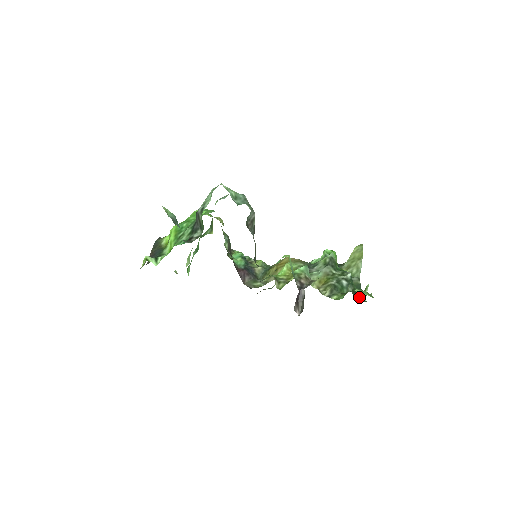
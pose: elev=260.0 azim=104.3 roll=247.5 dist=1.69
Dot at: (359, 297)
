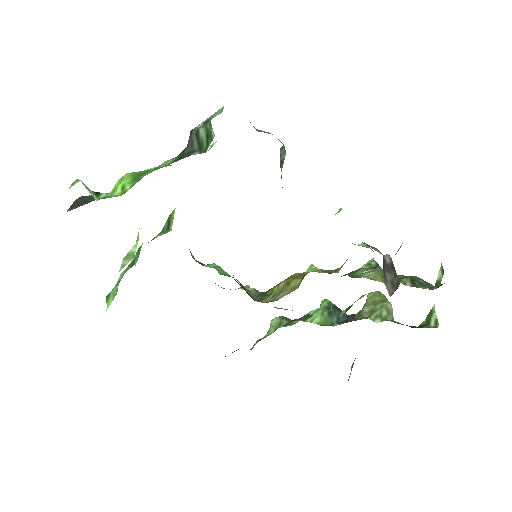
Dot at: (424, 325)
